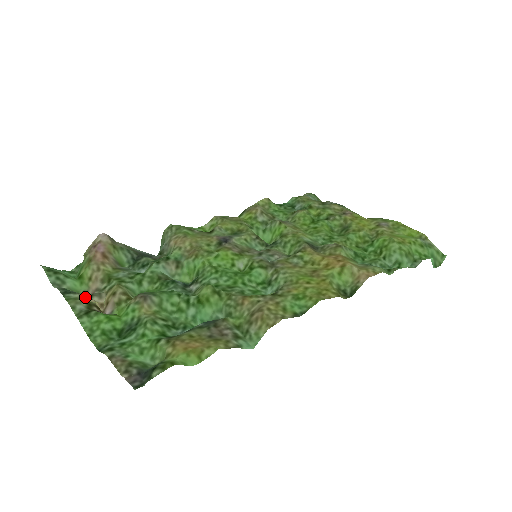
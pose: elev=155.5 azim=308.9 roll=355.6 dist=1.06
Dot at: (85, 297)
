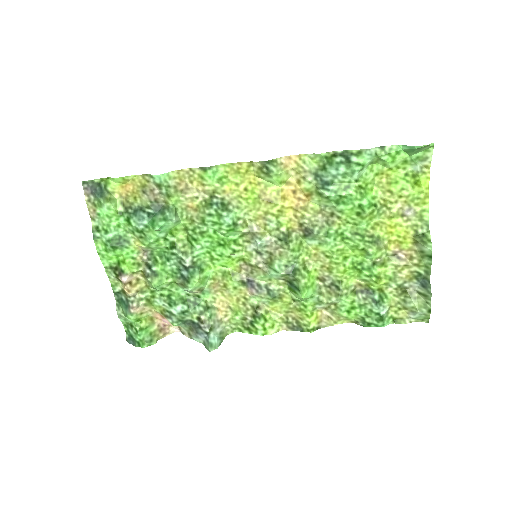
Dot at: (122, 287)
